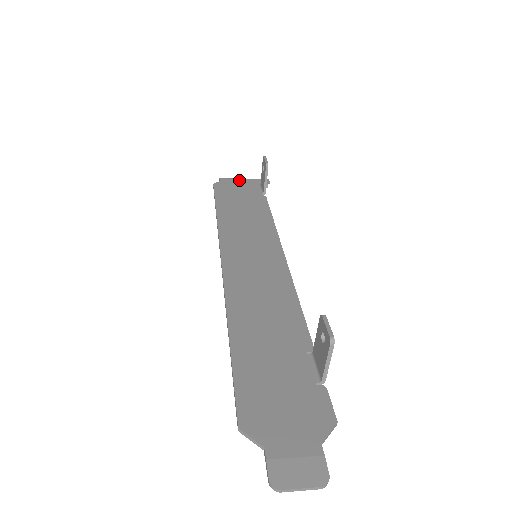
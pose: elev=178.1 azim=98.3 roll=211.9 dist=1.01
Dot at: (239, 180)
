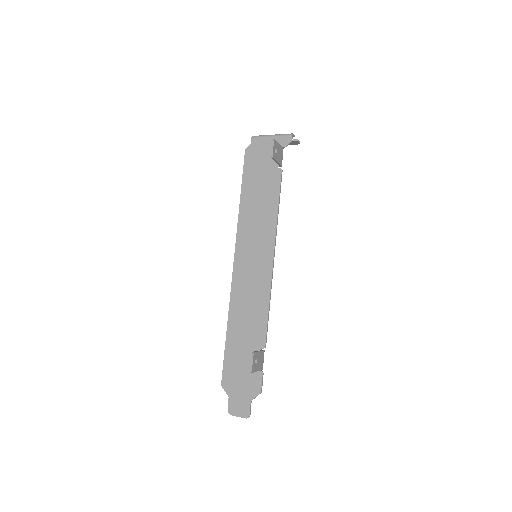
Dot at: (266, 140)
